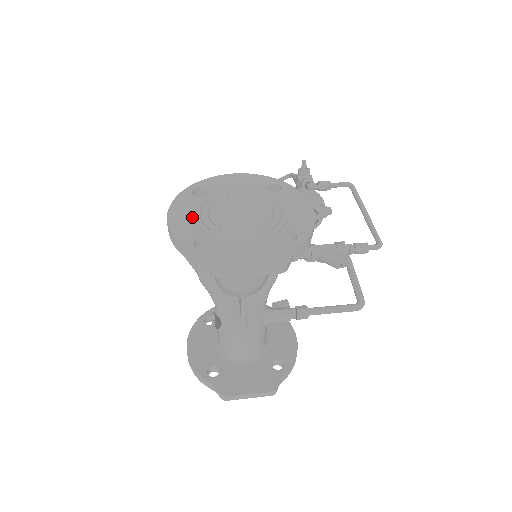
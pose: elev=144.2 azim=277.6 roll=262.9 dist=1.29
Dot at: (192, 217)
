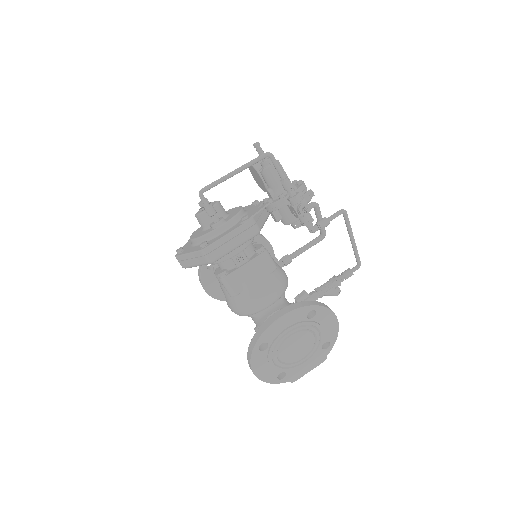
Dot at: (269, 366)
